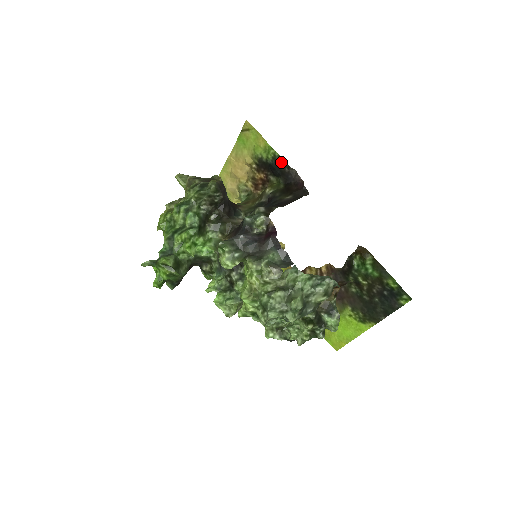
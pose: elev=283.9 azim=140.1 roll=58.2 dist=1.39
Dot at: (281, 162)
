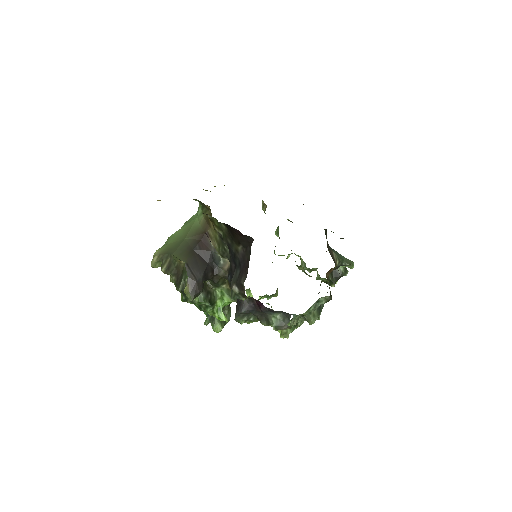
Dot at: occluded
